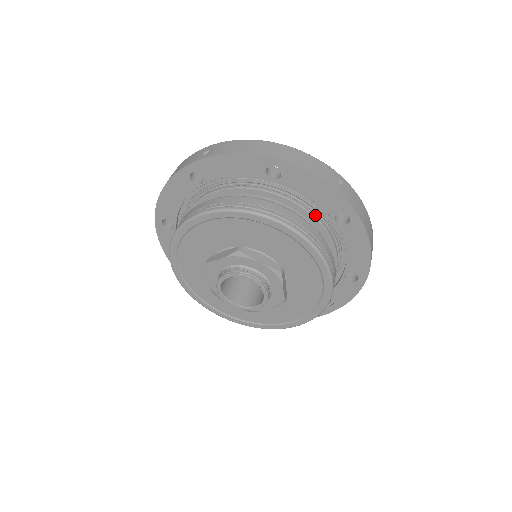
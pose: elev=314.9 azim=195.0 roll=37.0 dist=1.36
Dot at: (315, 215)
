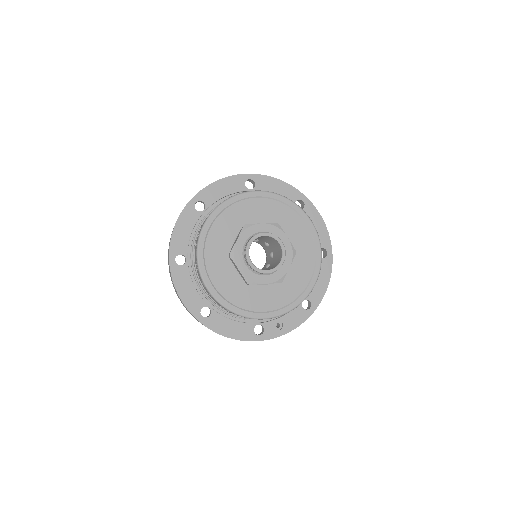
Dot at: occluded
